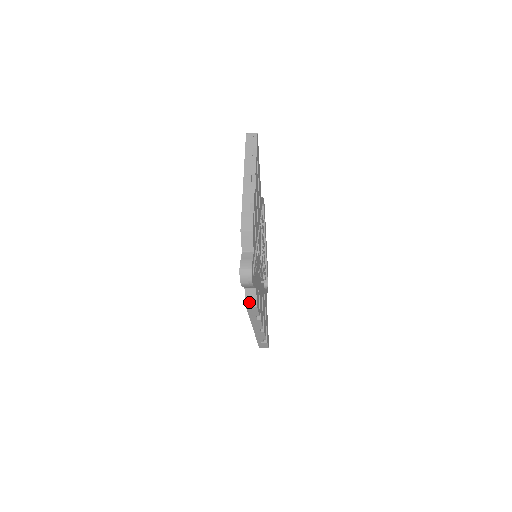
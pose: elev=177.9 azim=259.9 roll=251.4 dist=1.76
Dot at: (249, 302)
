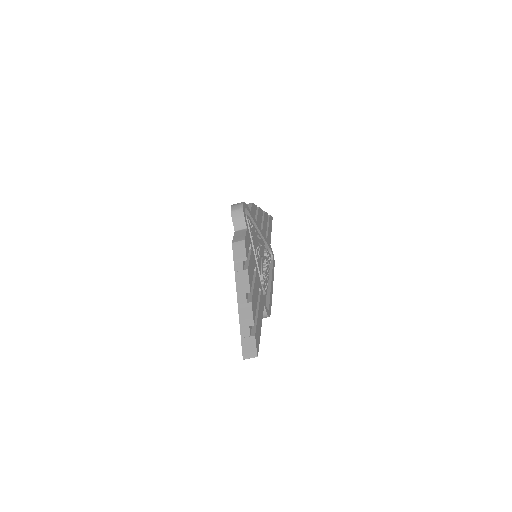
Dot at: (237, 239)
